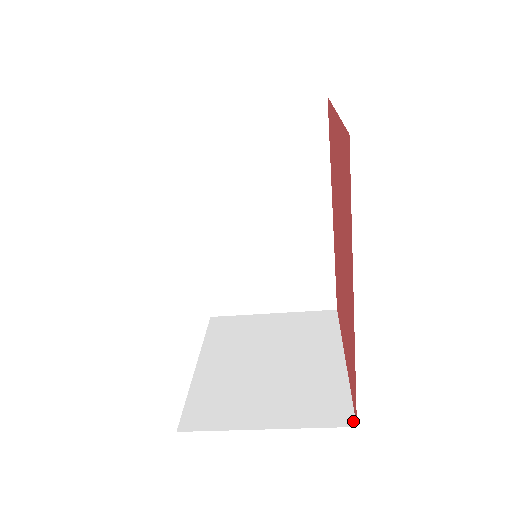
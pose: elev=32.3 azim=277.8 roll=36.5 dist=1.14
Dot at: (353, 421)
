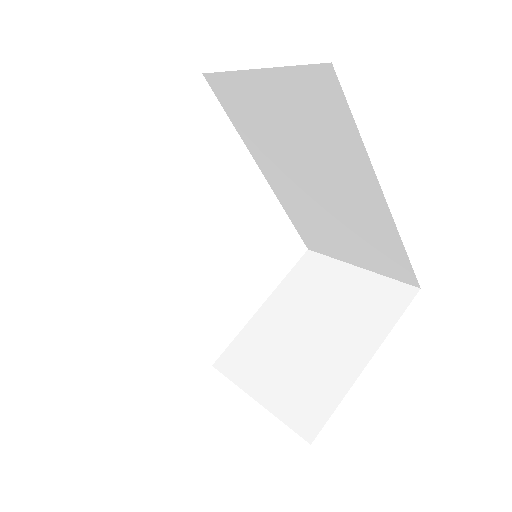
Dot at: (313, 437)
